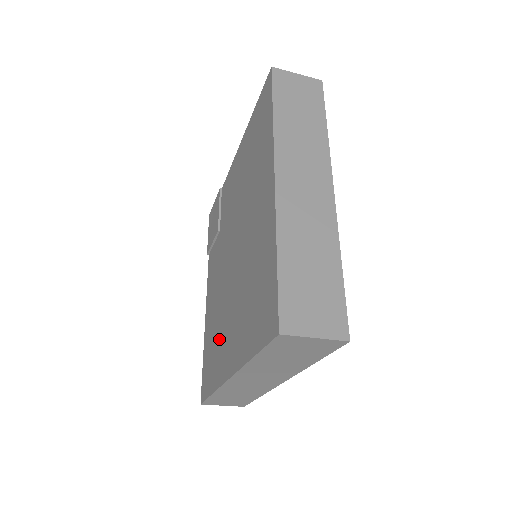
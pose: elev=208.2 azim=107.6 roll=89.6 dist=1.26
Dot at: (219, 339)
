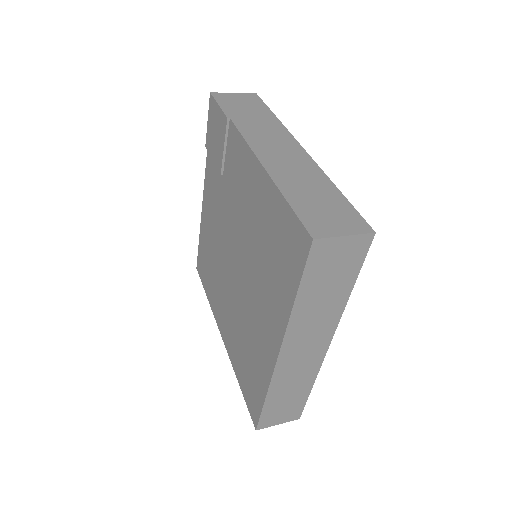
Dot at: (215, 283)
